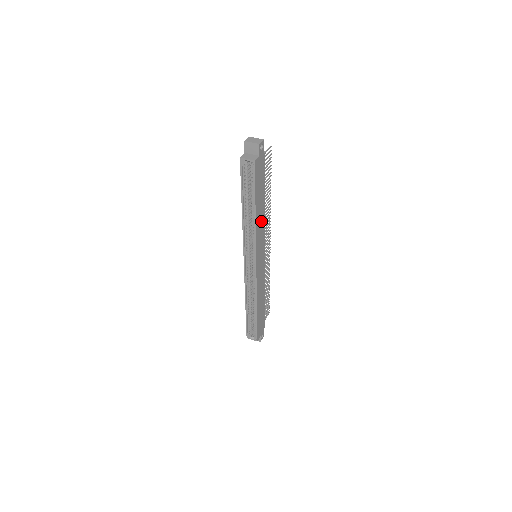
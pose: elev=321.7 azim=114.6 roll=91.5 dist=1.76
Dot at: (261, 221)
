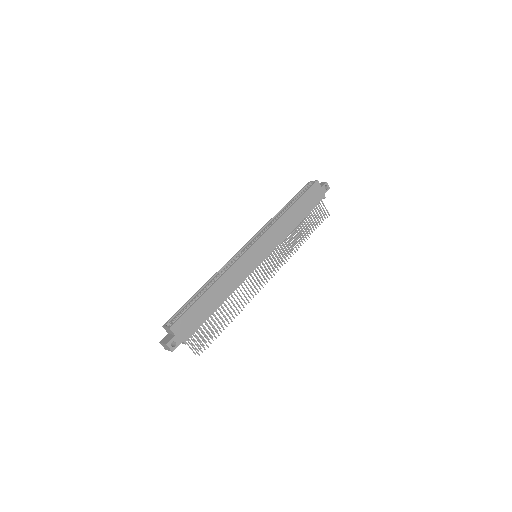
Dot at: (286, 227)
